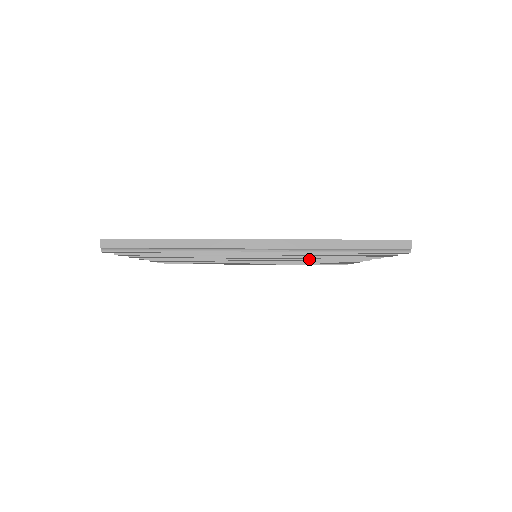
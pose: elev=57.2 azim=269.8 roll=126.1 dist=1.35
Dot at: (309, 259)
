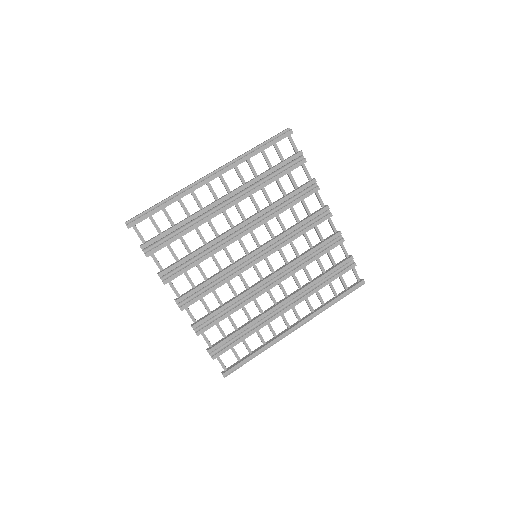
Dot at: (288, 230)
